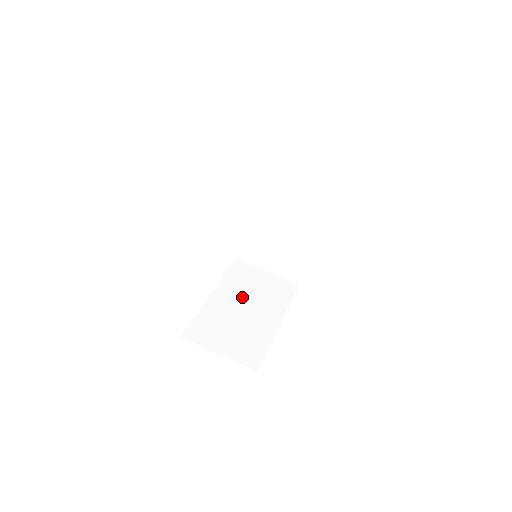
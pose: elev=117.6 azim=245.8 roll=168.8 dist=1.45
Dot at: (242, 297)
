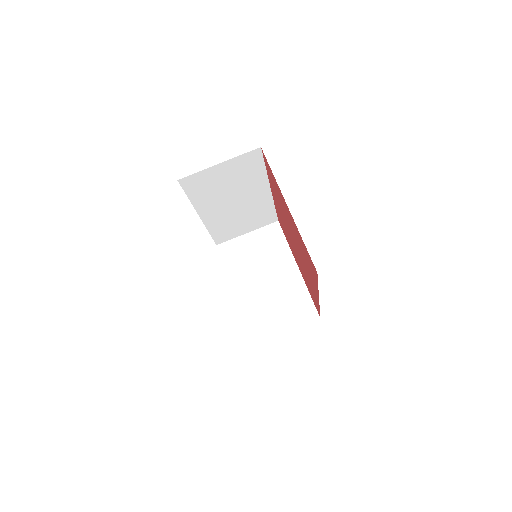
Dot at: (254, 273)
